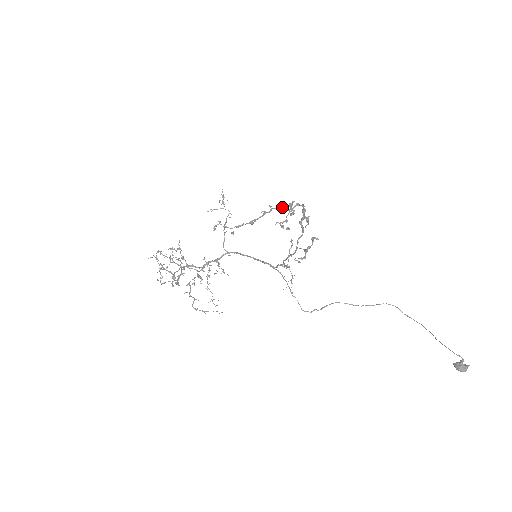
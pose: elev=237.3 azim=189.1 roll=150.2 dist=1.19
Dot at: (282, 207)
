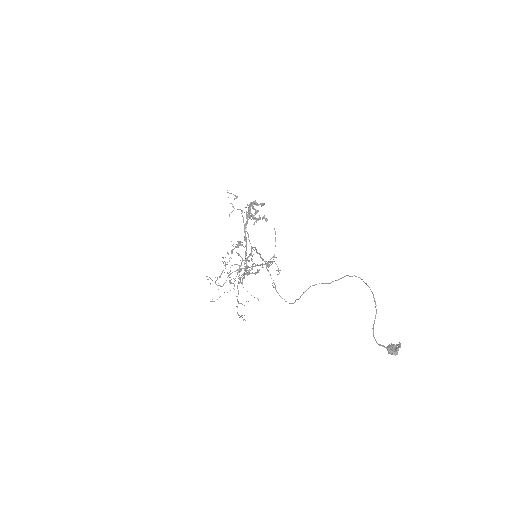
Dot at: (252, 205)
